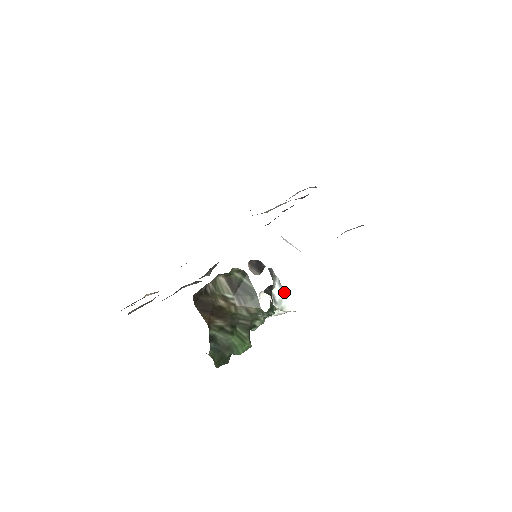
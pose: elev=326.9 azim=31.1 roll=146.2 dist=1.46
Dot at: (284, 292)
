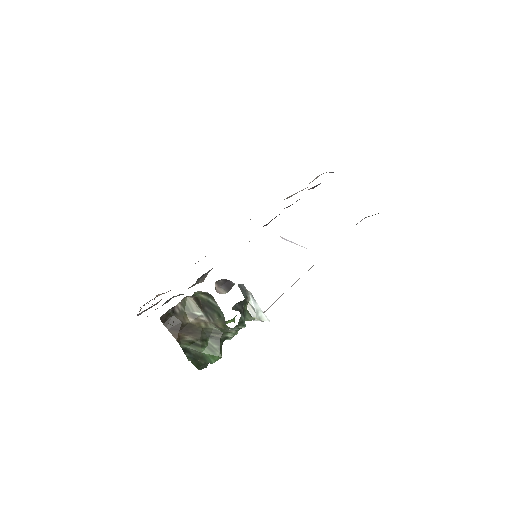
Dot at: (258, 305)
